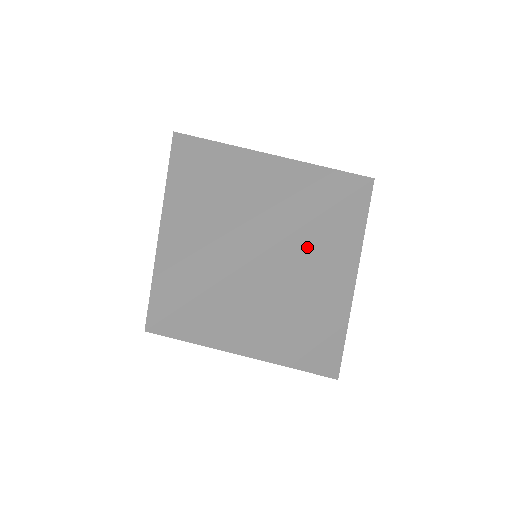
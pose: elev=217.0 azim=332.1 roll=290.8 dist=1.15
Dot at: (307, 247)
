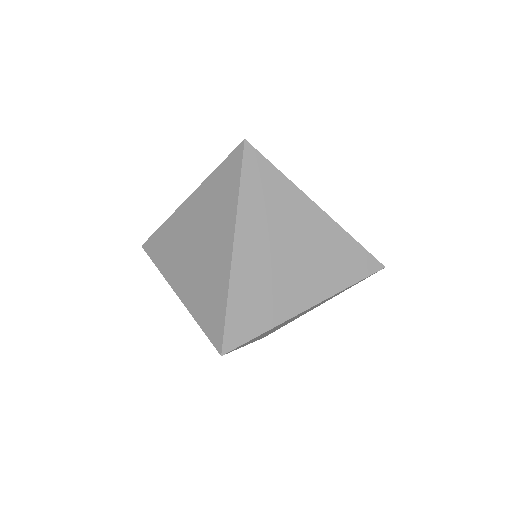
Dot at: occluded
